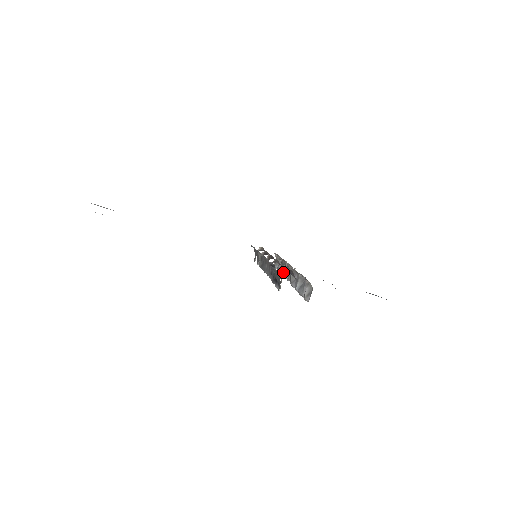
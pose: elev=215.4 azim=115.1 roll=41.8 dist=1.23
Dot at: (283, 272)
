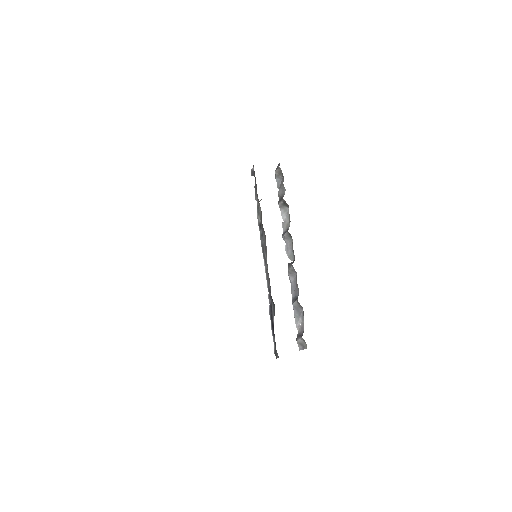
Dot at: (283, 216)
